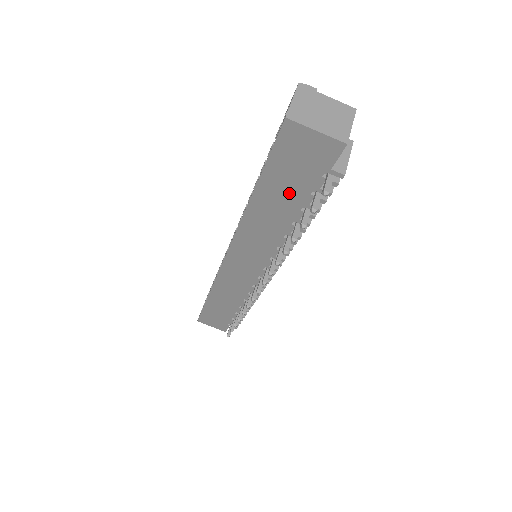
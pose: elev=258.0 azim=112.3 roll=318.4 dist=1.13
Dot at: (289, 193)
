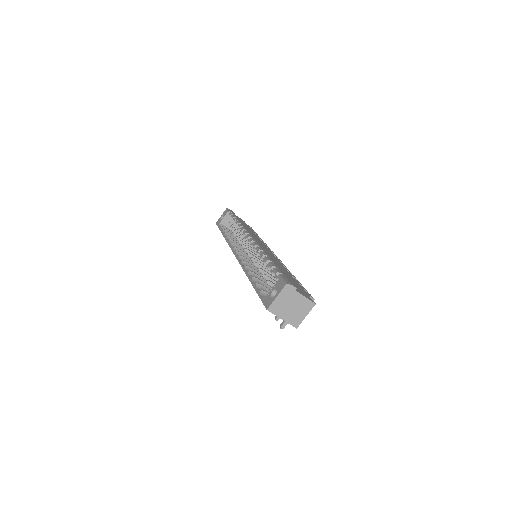
Dot at: occluded
